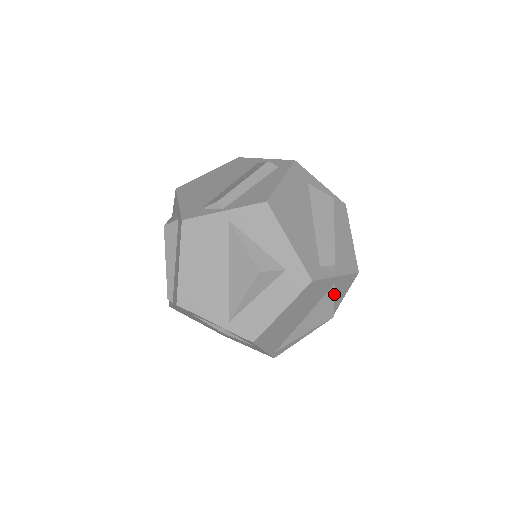
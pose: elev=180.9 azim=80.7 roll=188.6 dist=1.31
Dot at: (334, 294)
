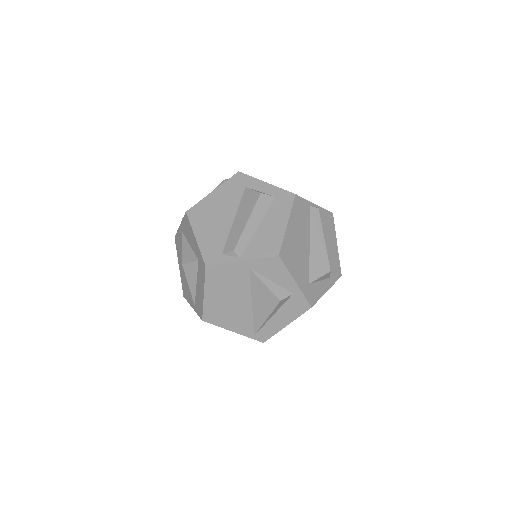
Dot at: (259, 278)
